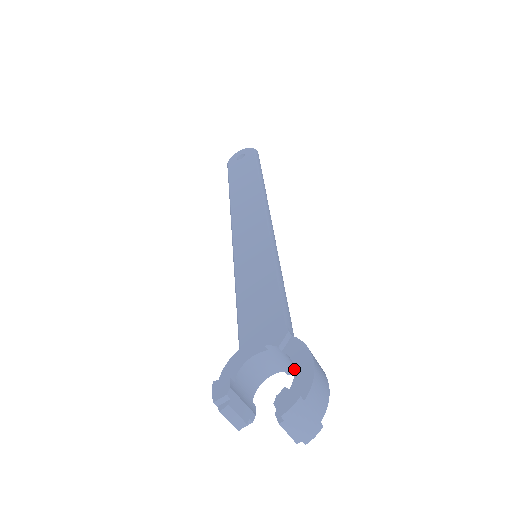
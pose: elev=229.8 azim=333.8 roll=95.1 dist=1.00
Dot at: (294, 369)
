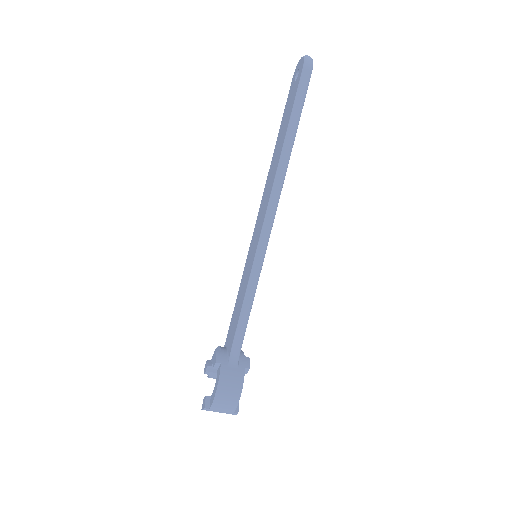
Dot at: (214, 387)
